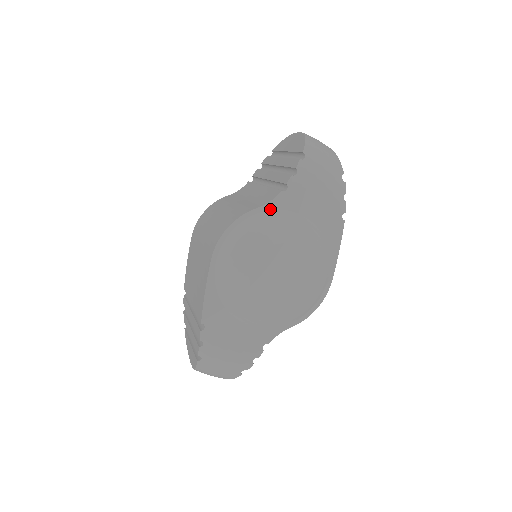
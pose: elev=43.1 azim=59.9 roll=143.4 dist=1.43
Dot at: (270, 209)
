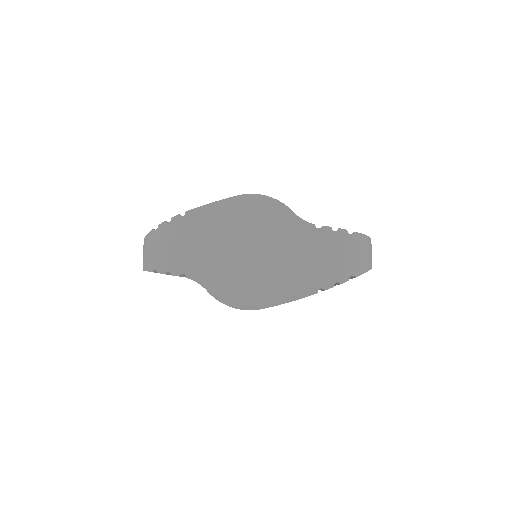
Dot at: (297, 222)
